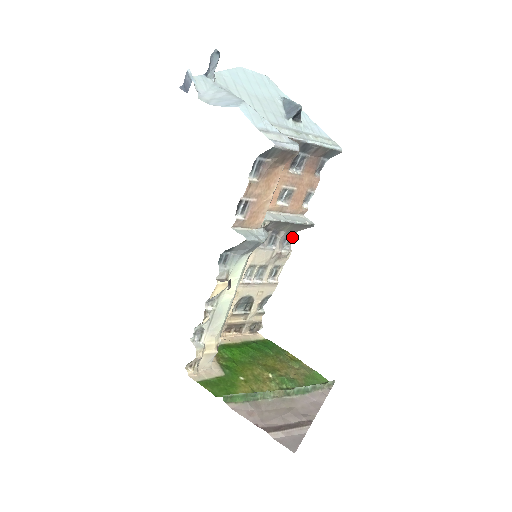
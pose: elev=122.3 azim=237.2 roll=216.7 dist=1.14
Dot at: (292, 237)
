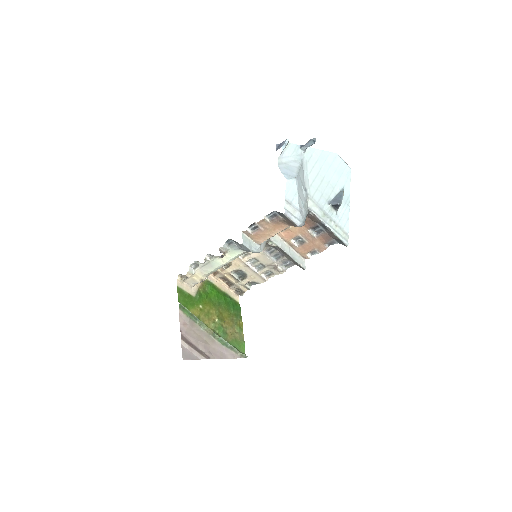
Dot at: (291, 265)
